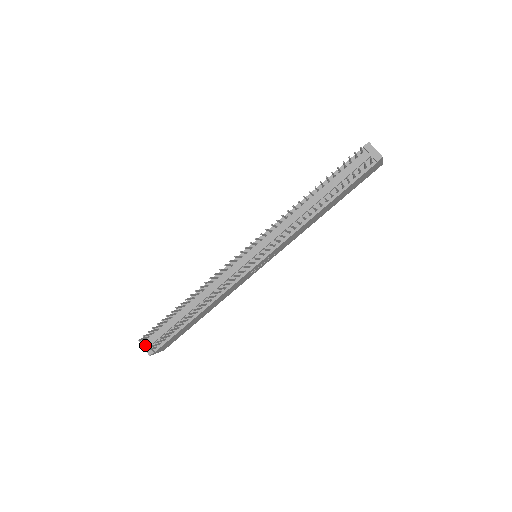
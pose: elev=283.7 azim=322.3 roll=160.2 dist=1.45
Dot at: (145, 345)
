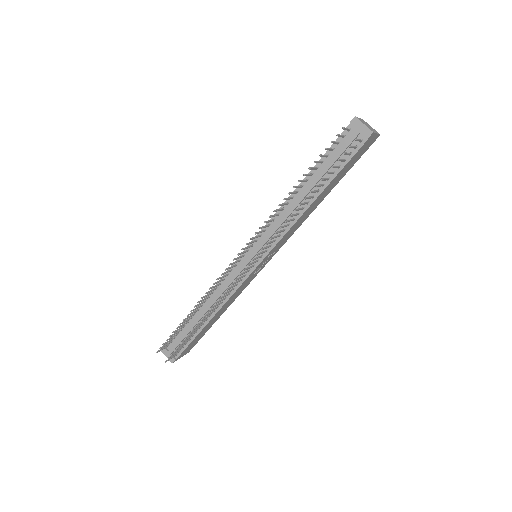
Dot at: (166, 353)
